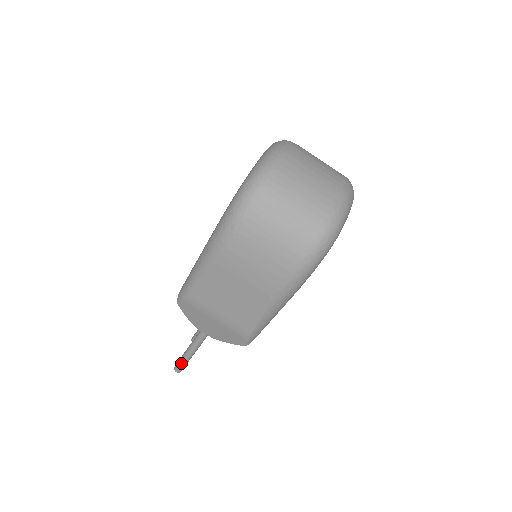
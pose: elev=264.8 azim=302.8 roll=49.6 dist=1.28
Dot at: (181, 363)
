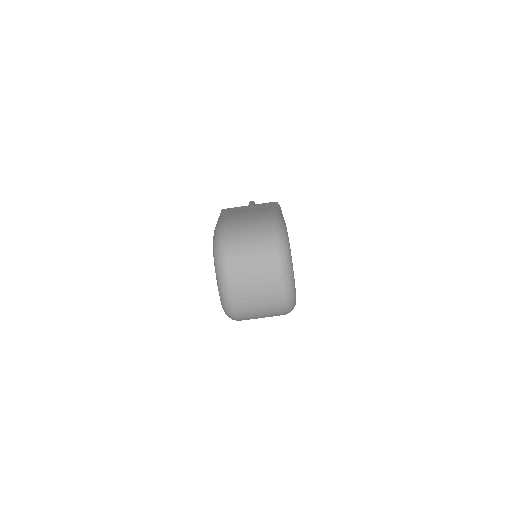
Dot at: occluded
